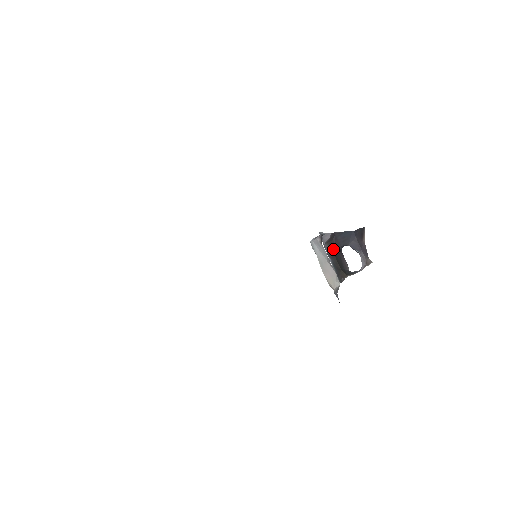
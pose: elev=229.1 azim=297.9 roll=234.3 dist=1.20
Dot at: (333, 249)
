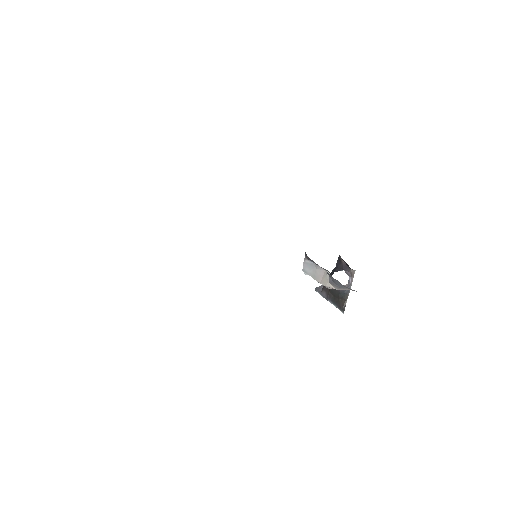
Dot at: (327, 289)
